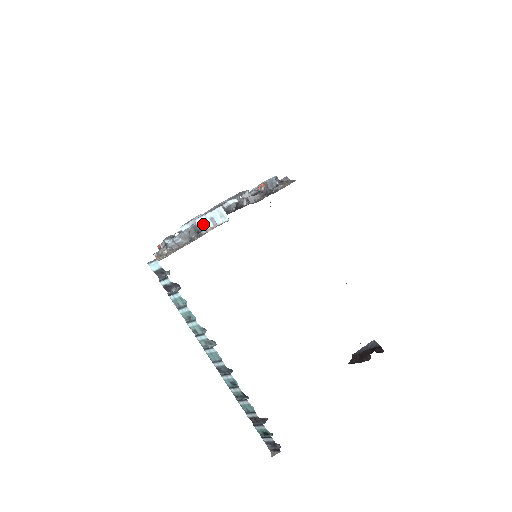
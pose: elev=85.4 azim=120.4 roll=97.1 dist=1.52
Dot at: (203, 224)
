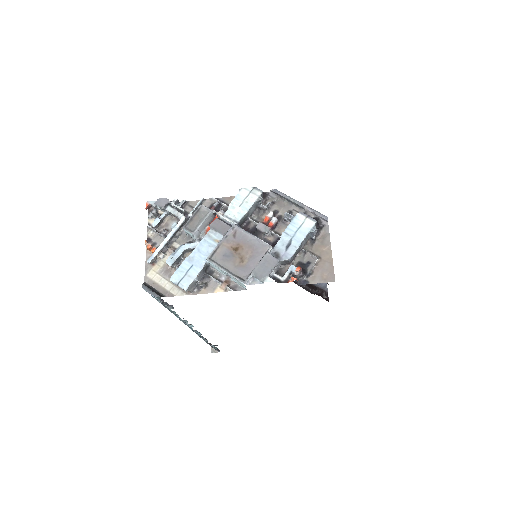
Dot at: (215, 267)
